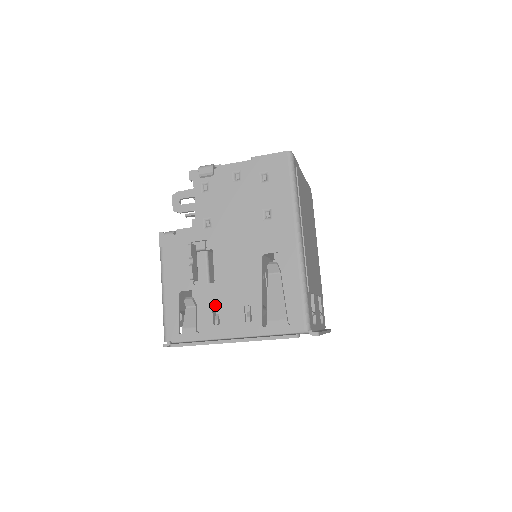
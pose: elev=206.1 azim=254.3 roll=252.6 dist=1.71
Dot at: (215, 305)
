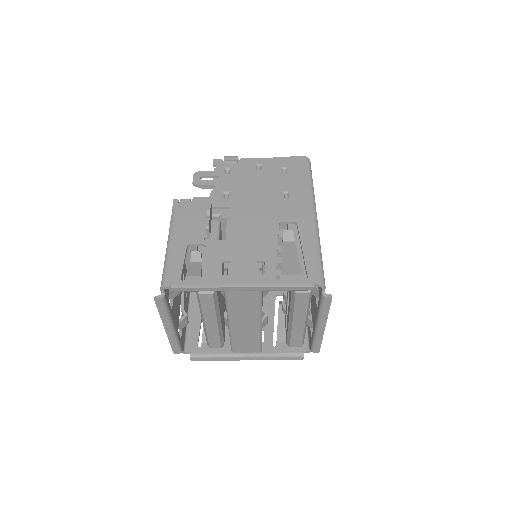
Dot at: (226, 258)
